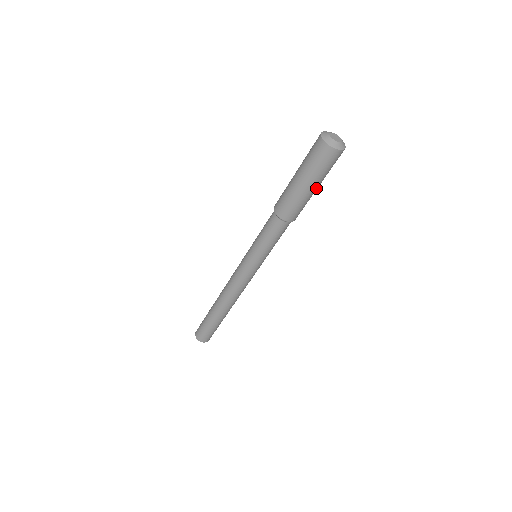
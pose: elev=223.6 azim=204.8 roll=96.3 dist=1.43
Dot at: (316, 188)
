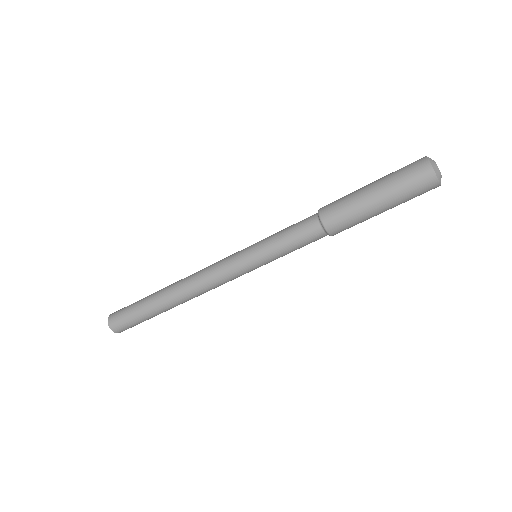
Dot at: (378, 204)
